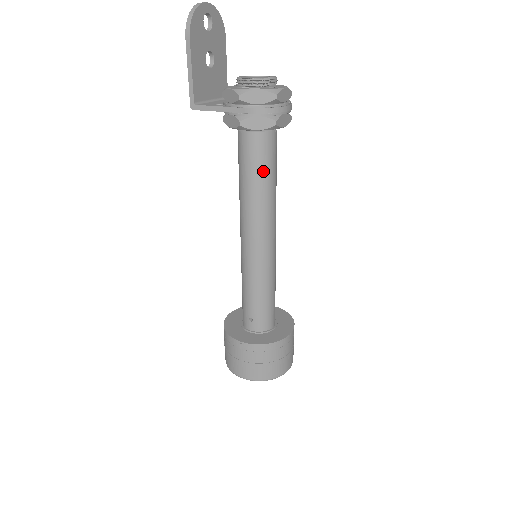
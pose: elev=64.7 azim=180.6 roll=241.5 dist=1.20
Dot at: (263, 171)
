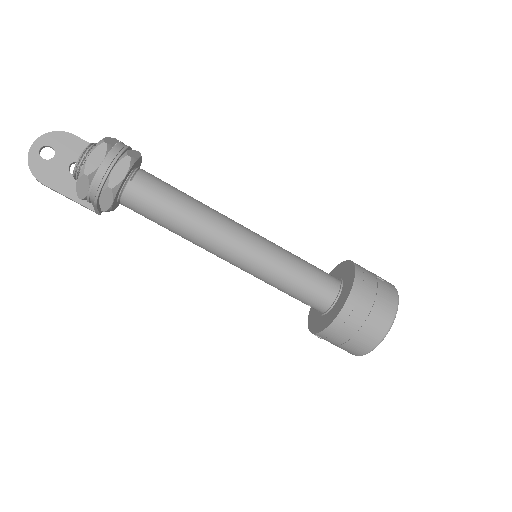
Dot at: (159, 215)
